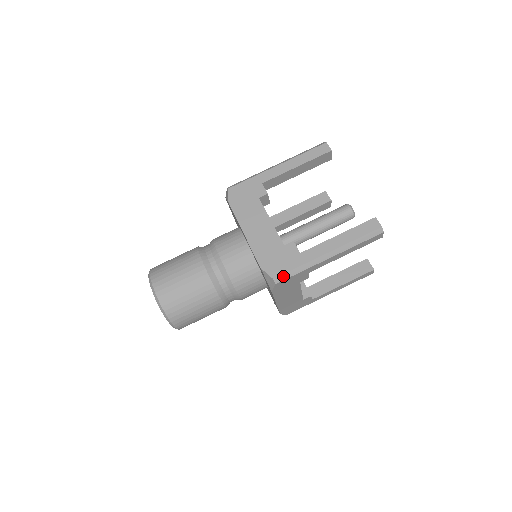
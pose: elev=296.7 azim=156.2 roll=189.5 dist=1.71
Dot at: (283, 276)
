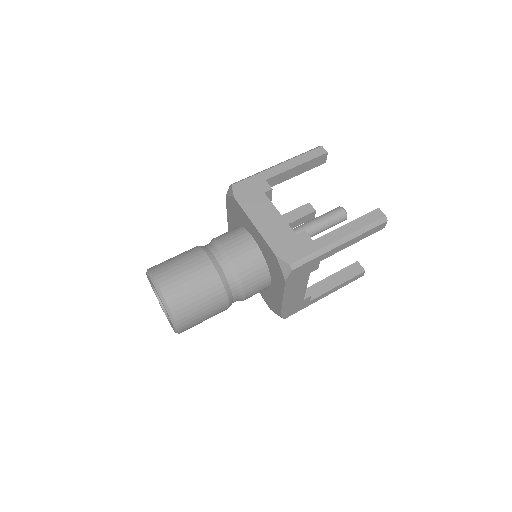
Dot at: (299, 262)
